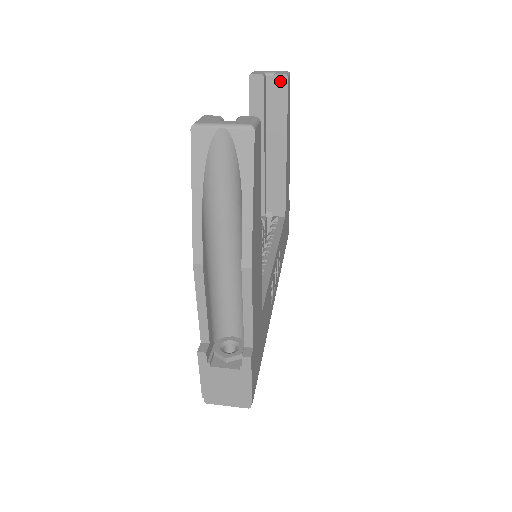
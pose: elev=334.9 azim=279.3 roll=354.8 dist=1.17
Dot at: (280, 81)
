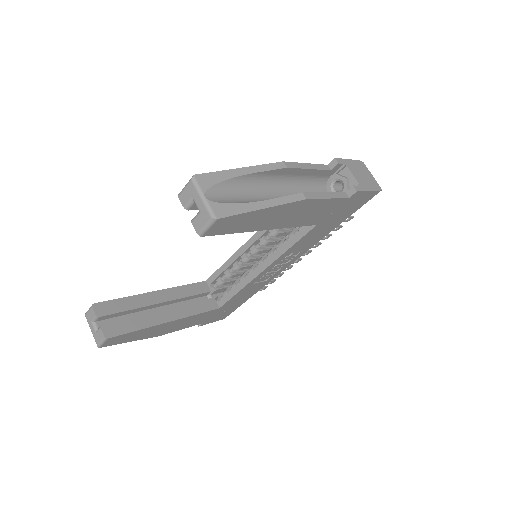
Dot at: occluded
